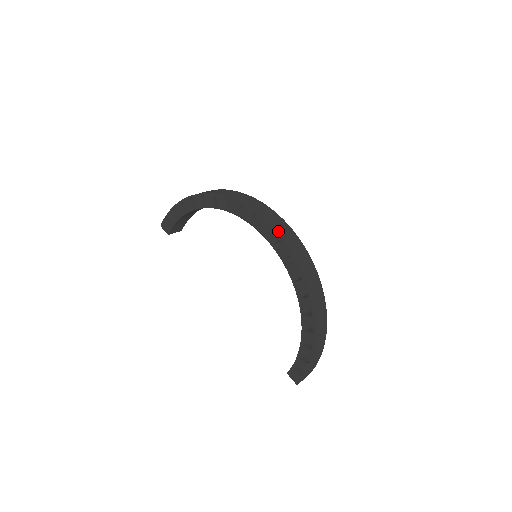
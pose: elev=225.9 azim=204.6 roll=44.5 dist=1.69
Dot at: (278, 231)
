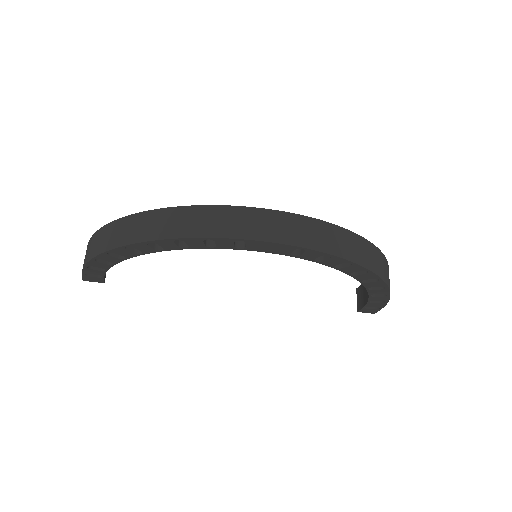
Dot at: (288, 241)
